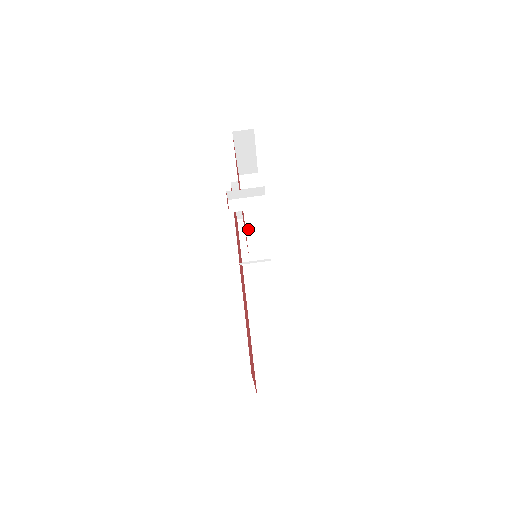
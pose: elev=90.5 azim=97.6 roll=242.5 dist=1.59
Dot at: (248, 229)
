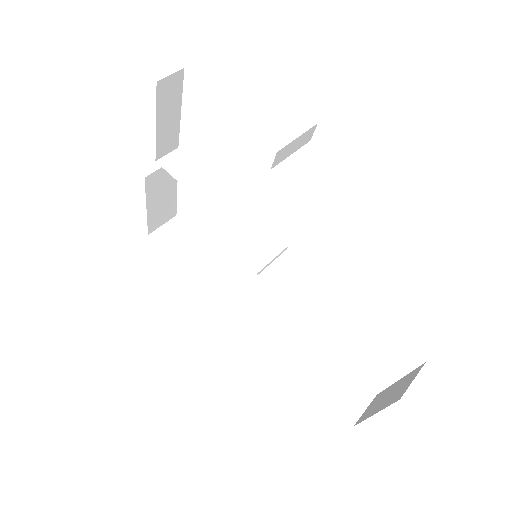
Dot at: (230, 224)
